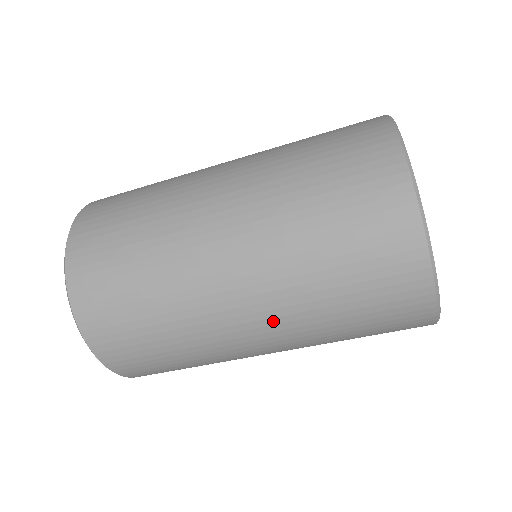
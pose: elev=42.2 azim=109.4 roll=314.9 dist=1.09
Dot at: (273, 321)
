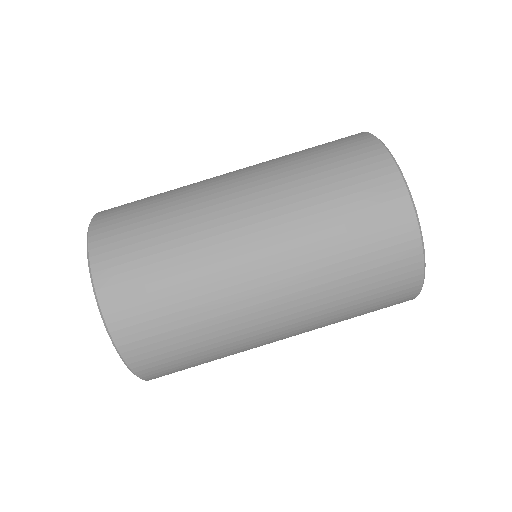
Dot at: (279, 248)
